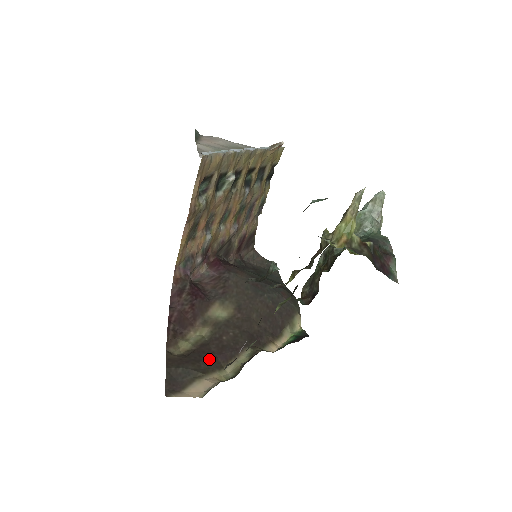
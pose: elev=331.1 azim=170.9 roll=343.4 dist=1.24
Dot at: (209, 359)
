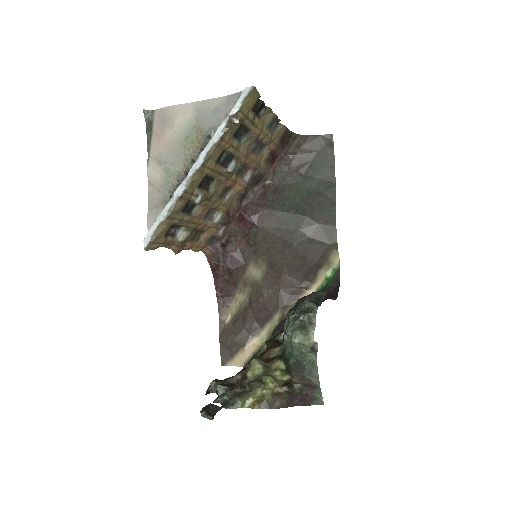
Dot at: (249, 326)
